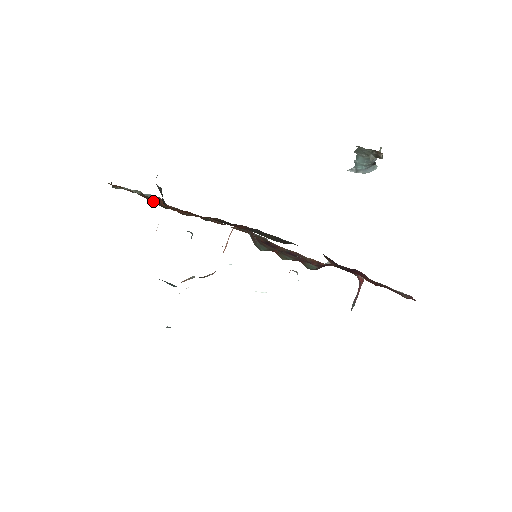
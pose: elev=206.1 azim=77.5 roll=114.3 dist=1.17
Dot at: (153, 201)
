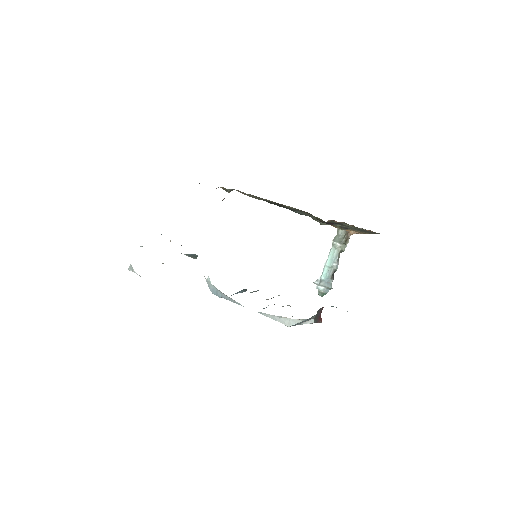
Dot at: occluded
